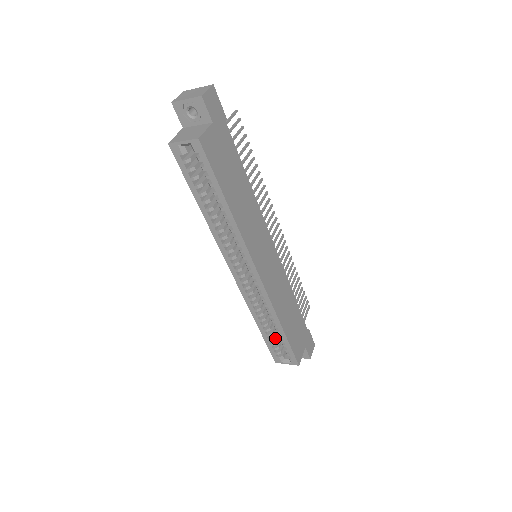
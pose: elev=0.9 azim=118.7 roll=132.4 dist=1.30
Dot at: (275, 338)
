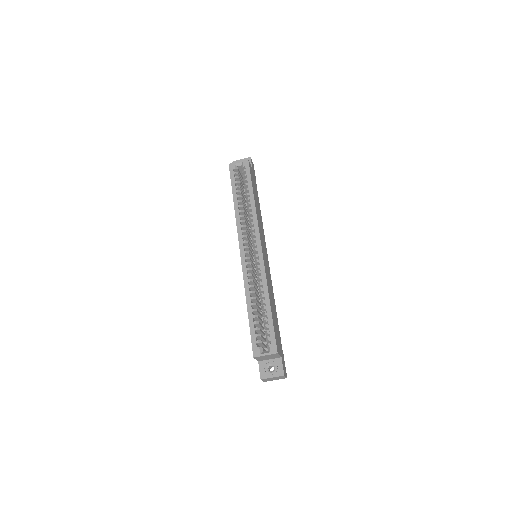
Dot at: occluded
